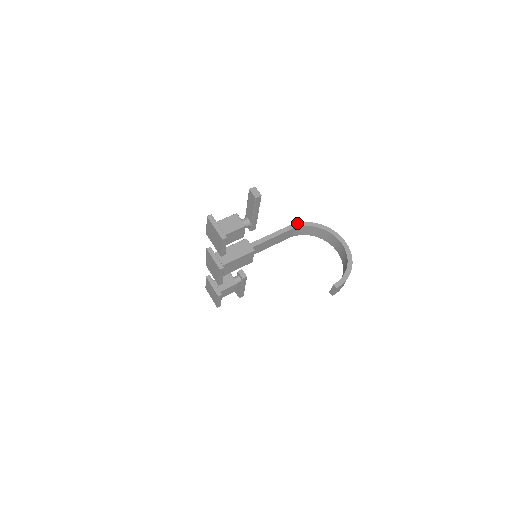
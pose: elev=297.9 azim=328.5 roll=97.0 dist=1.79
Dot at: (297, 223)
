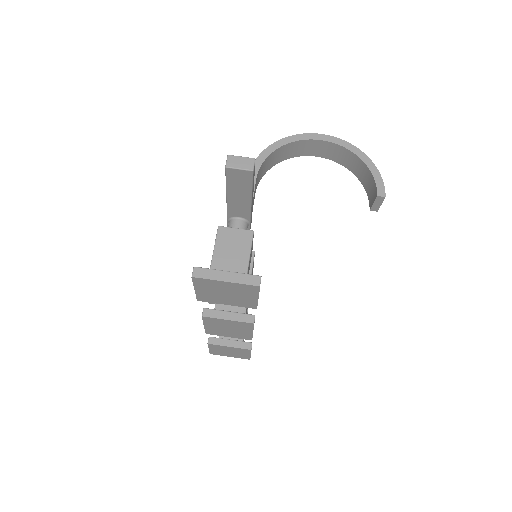
Dot at: occluded
